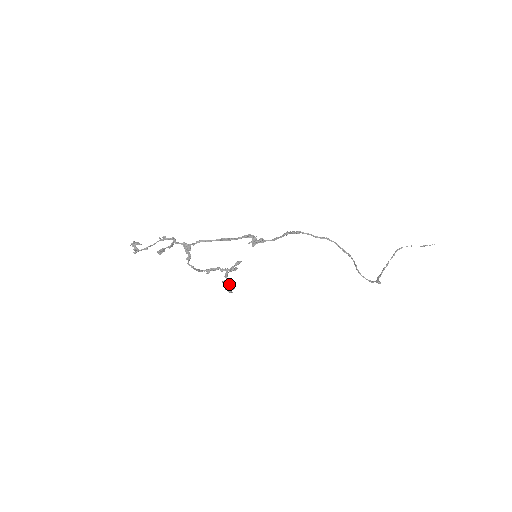
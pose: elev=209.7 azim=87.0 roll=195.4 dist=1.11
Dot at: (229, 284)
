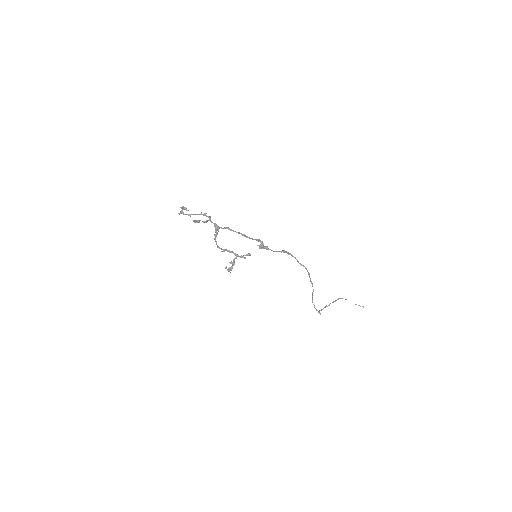
Dot at: occluded
